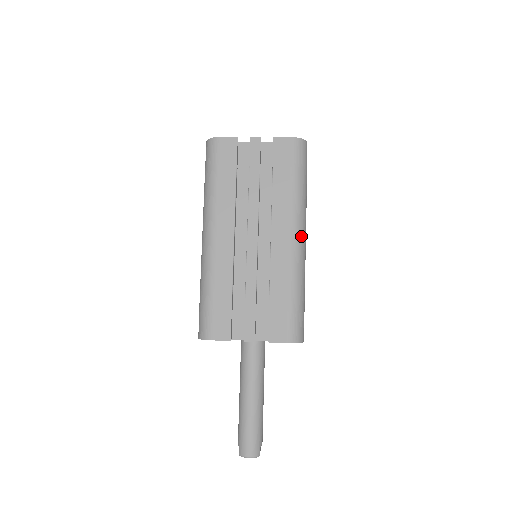
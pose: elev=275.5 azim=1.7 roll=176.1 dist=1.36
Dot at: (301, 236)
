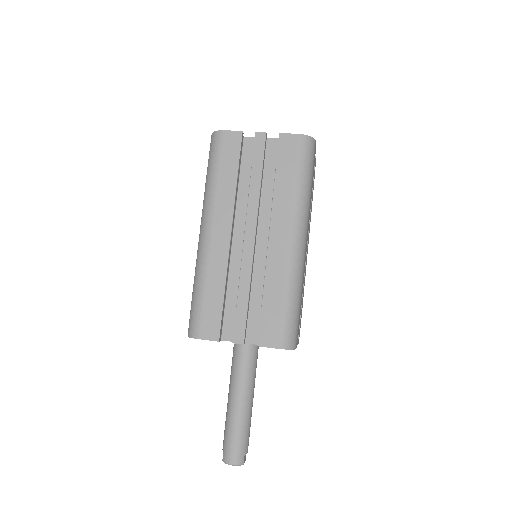
Dot at: (301, 238)
